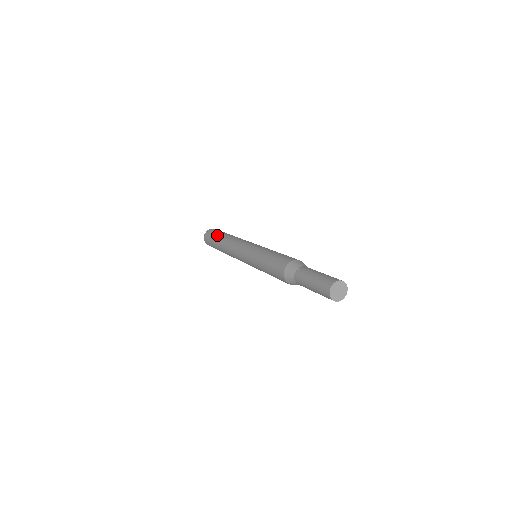
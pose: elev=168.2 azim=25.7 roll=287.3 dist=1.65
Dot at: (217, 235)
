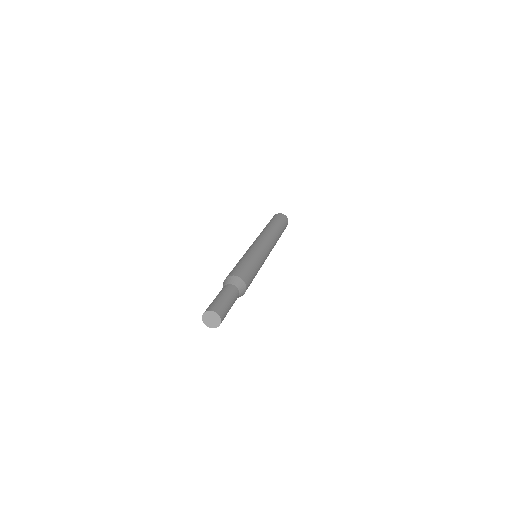
Dot at: occluded
